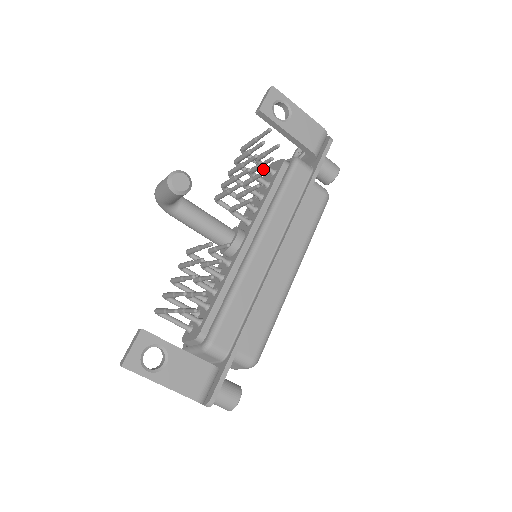
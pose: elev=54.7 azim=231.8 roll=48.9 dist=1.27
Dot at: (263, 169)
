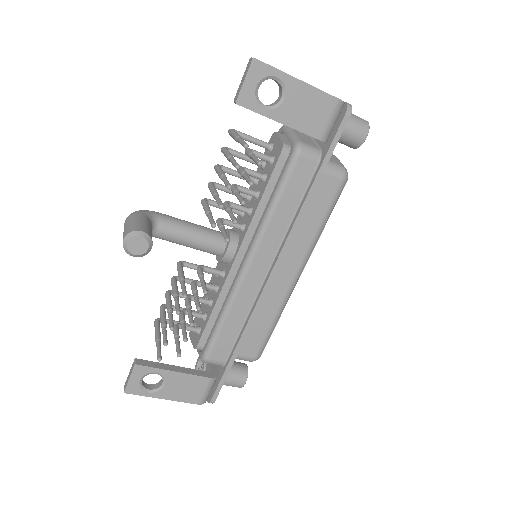
Dot at: occluded
